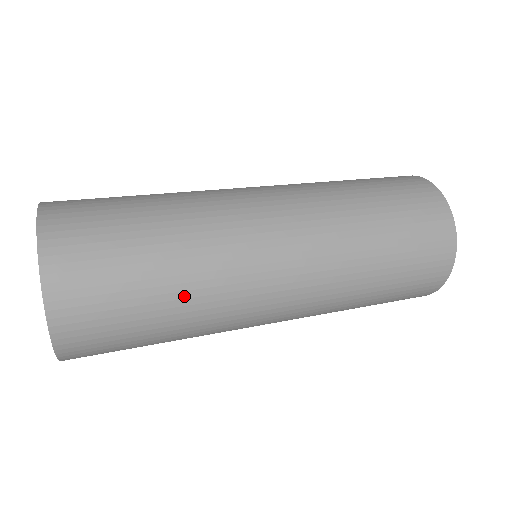
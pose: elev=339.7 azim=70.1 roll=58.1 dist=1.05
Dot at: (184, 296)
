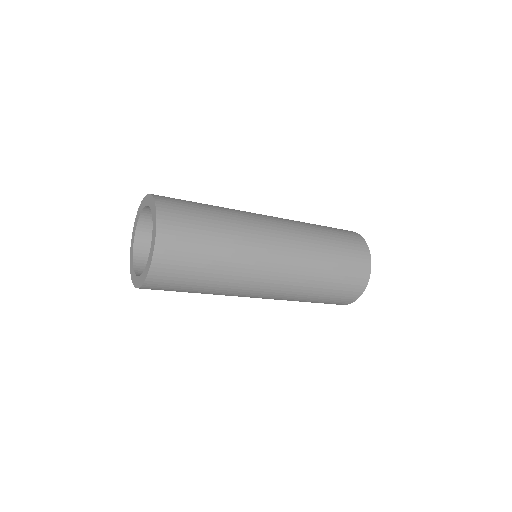
Dot at: (226, 224)
